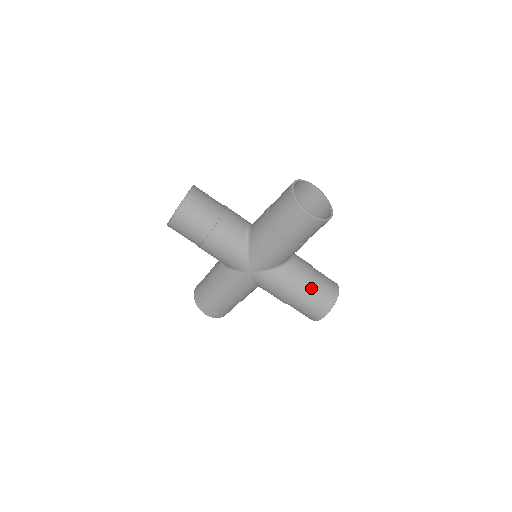
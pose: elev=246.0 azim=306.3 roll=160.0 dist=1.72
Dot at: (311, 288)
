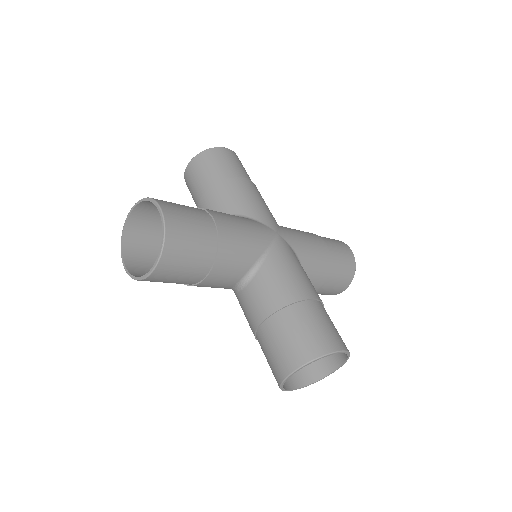
Dot at: occluded
